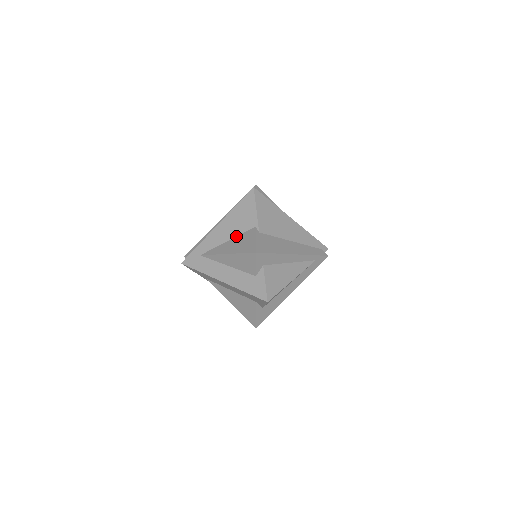
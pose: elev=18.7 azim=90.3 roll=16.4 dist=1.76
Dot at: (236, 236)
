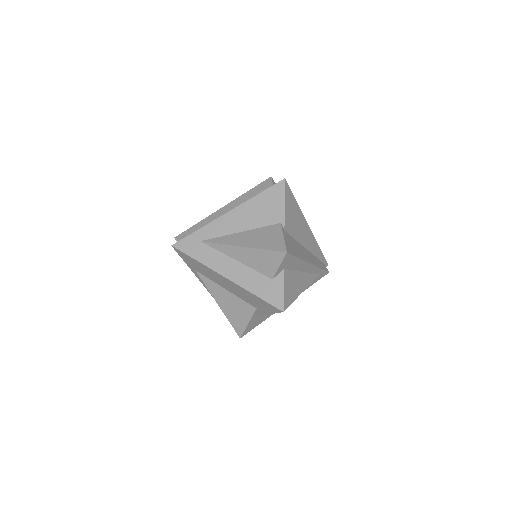
Dot at: (253, 228)
